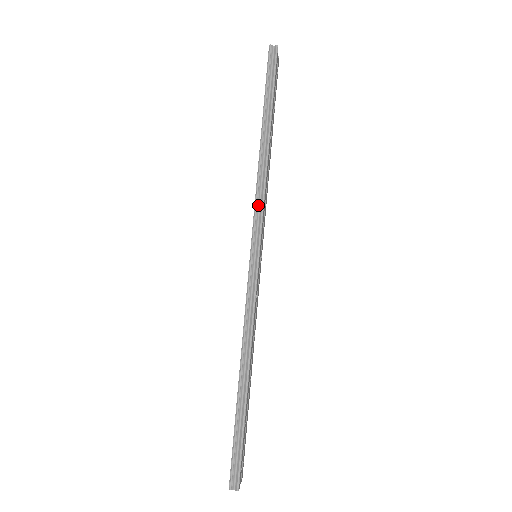
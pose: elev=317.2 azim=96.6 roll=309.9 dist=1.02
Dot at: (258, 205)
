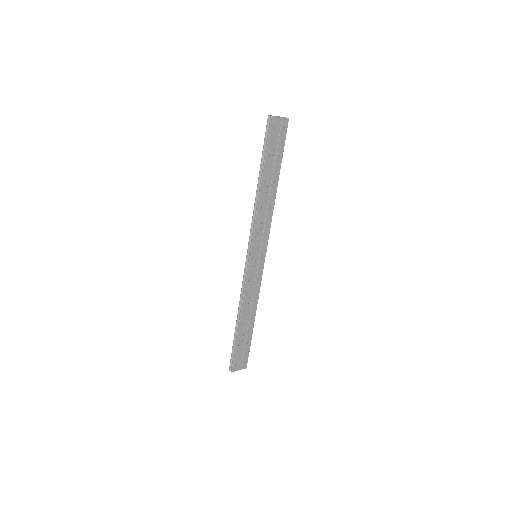
Dot at: (252, 228)
